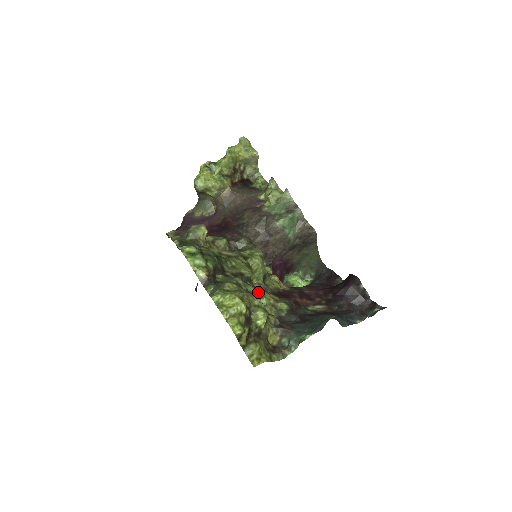
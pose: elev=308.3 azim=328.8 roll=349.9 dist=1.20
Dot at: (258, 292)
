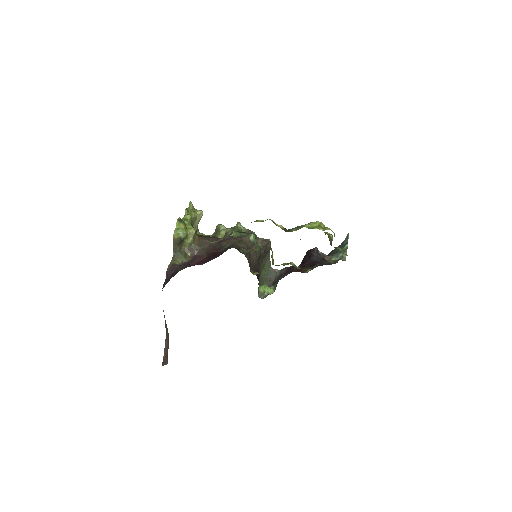
Dot at: occluded
